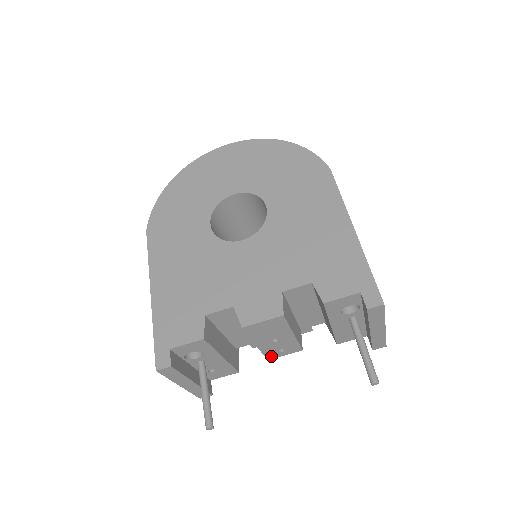
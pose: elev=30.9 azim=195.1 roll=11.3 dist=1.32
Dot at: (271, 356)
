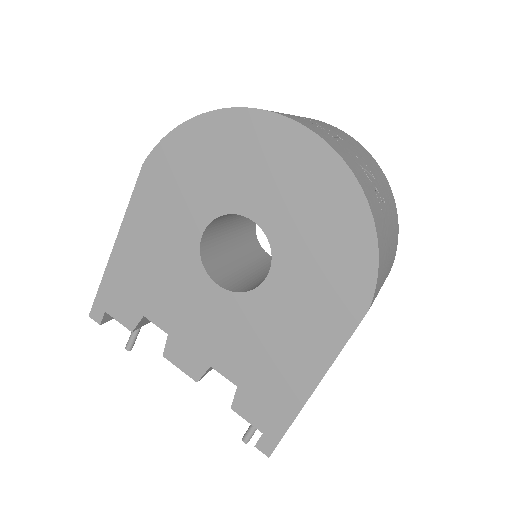
Dot at: occluded
